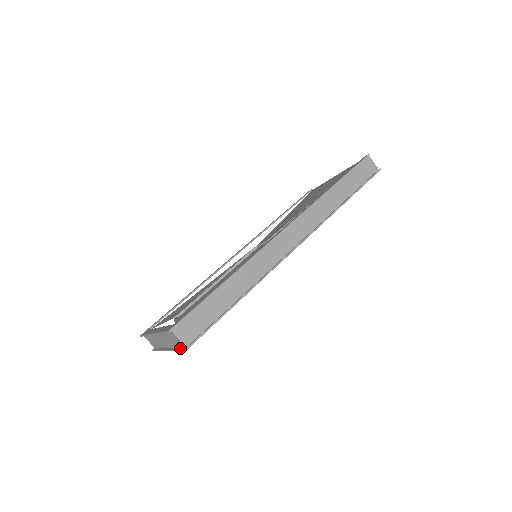
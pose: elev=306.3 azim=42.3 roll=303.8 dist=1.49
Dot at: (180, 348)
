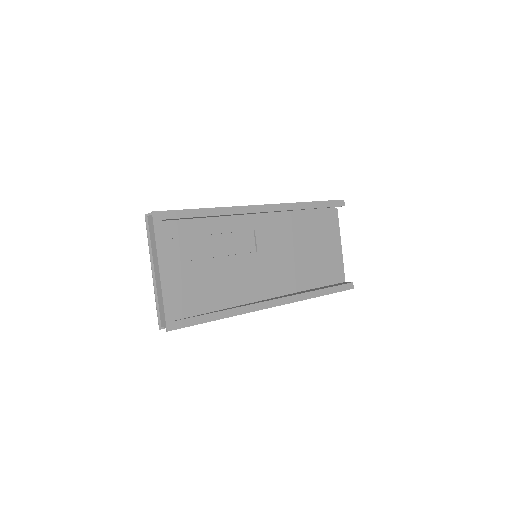
Dot at: (155, 229)
